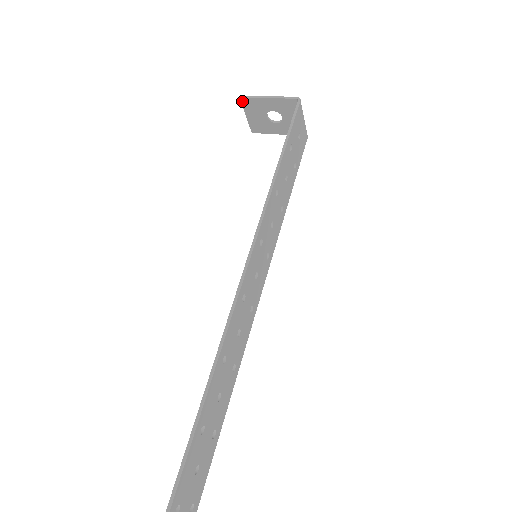
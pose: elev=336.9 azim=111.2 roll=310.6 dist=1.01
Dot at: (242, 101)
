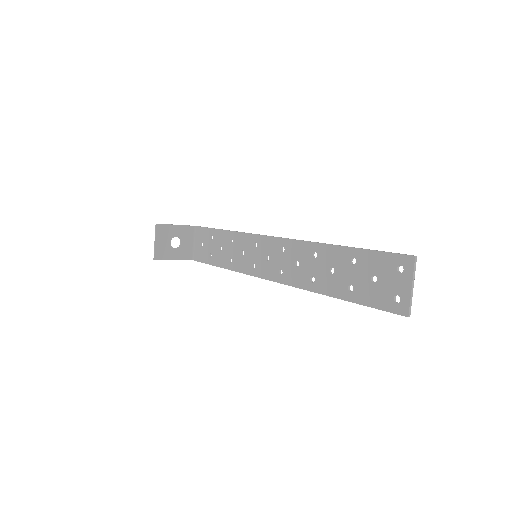
Dot at: (157, 227)
